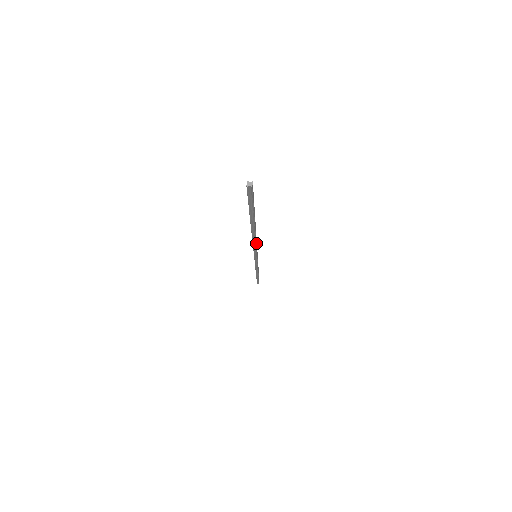
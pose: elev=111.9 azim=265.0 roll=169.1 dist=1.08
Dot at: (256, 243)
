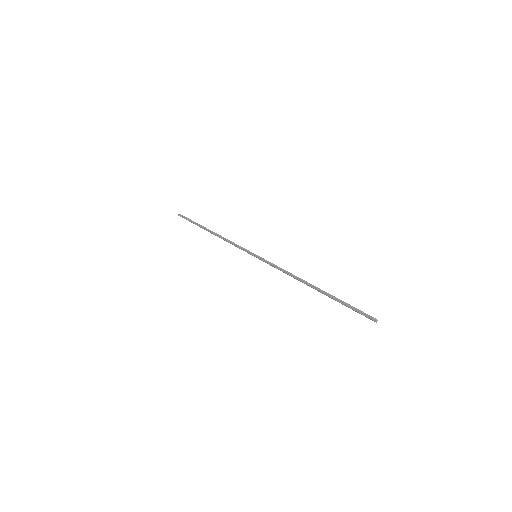
Dot at: (287, 272)
